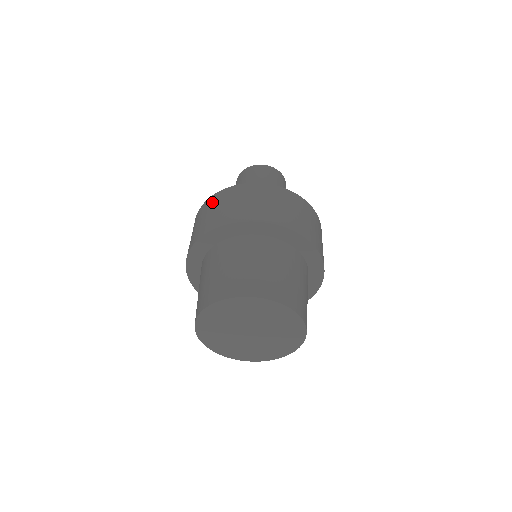
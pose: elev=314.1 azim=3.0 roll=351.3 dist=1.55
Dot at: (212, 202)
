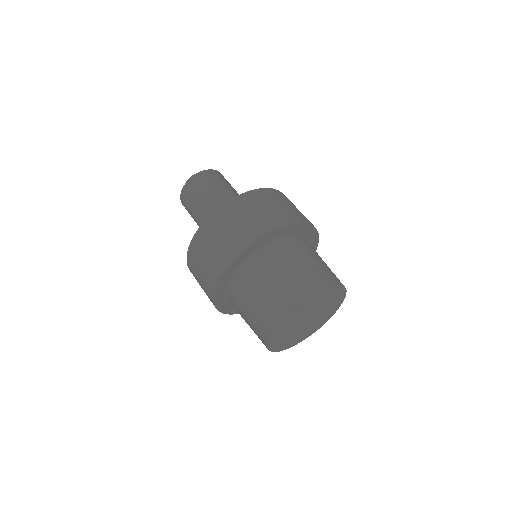
Dot at: (214, 225)
